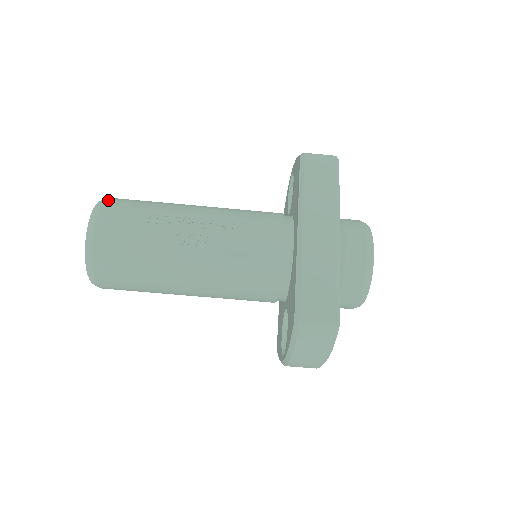
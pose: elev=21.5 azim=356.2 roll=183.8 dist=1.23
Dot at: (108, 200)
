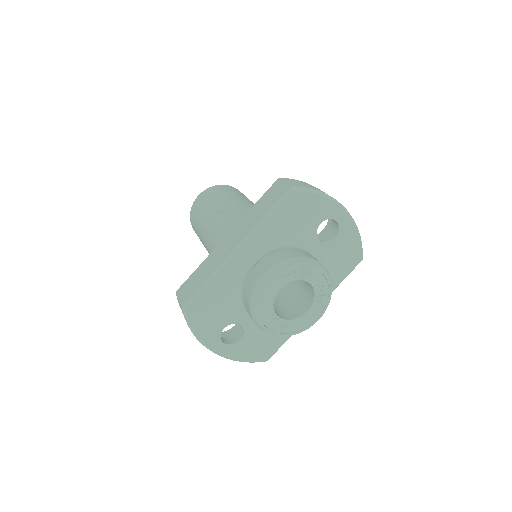
Dot at: (219, 185)
